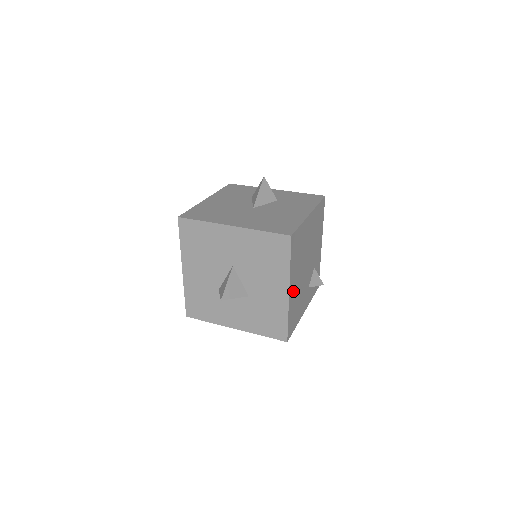
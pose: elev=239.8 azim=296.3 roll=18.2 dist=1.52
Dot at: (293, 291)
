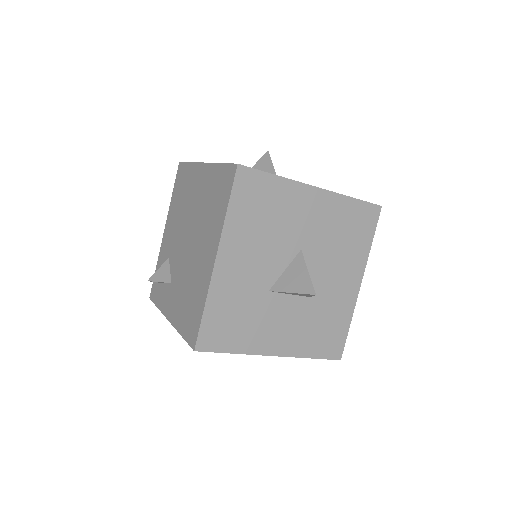
Dot at: occluded
